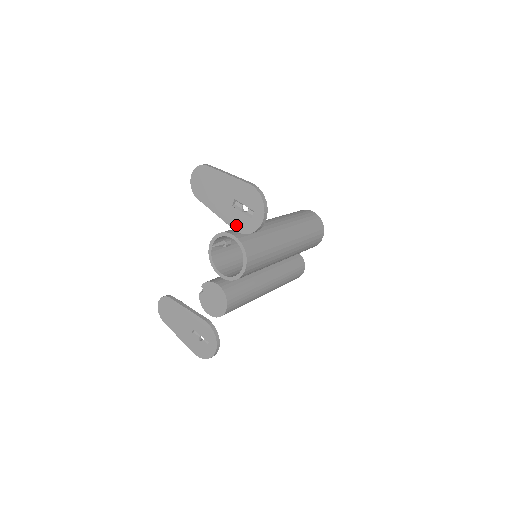
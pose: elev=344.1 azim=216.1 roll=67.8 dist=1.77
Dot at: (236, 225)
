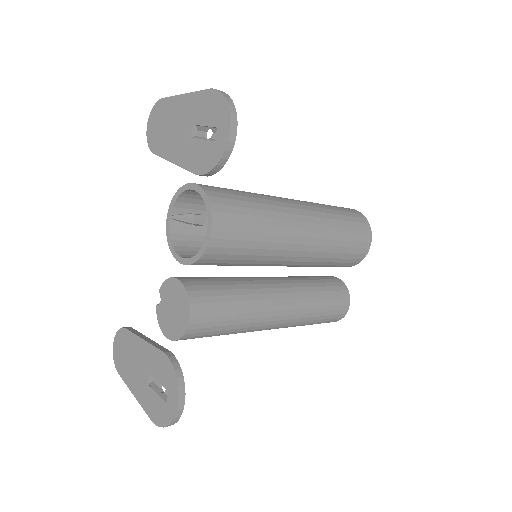
Dot at: (196, 164)
